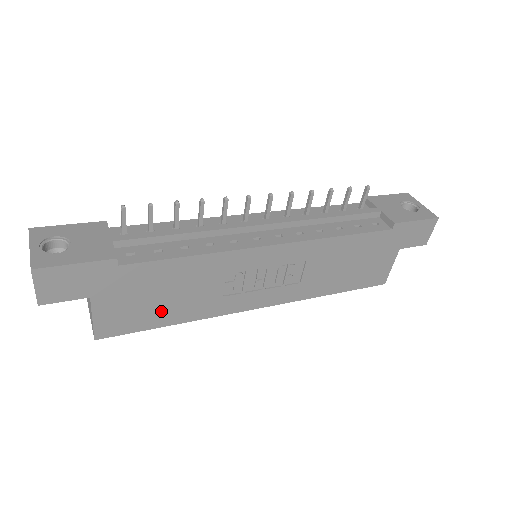
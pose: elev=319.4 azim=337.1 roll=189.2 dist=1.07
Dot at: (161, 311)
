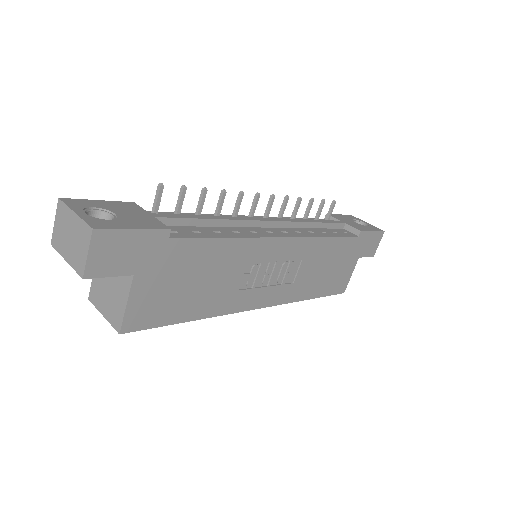
Dot at: (187, 302)
